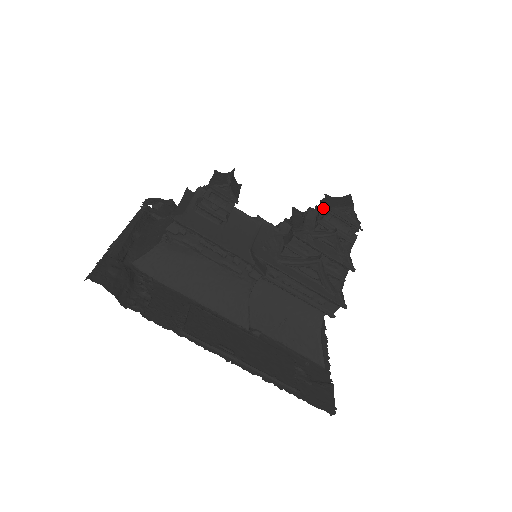
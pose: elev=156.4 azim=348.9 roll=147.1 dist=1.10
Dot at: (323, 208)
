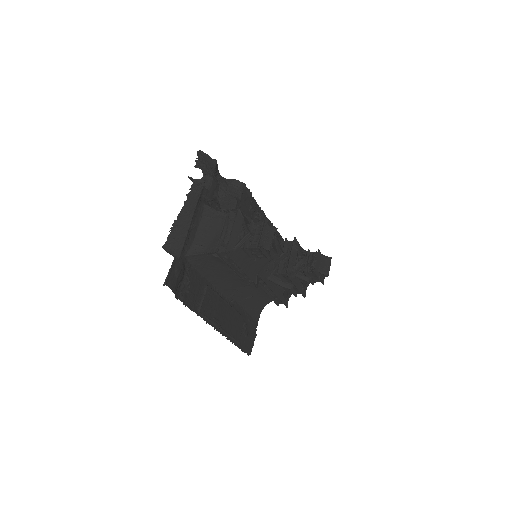
Dot at: (312, 266)
